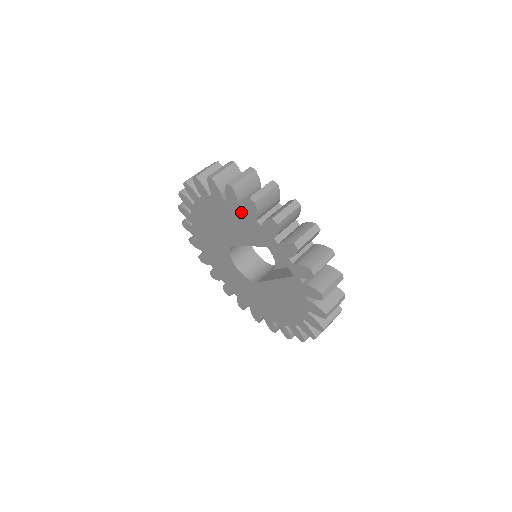
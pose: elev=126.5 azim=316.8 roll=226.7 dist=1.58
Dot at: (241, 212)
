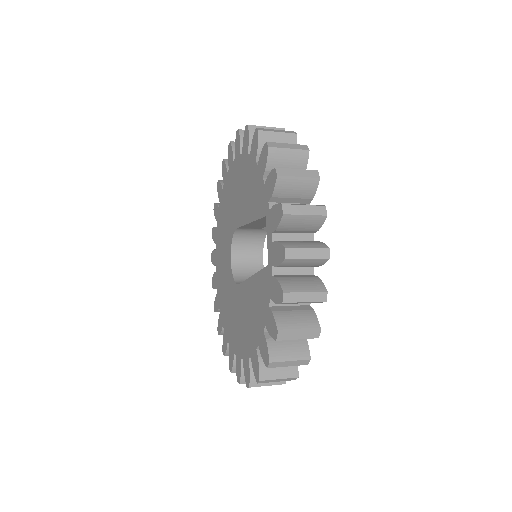
Dot at: (255, 168)
